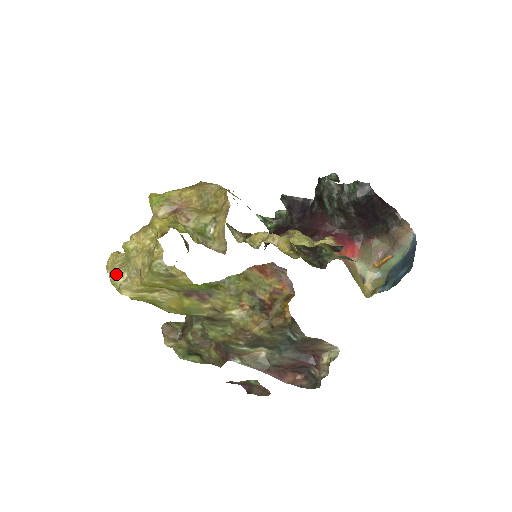
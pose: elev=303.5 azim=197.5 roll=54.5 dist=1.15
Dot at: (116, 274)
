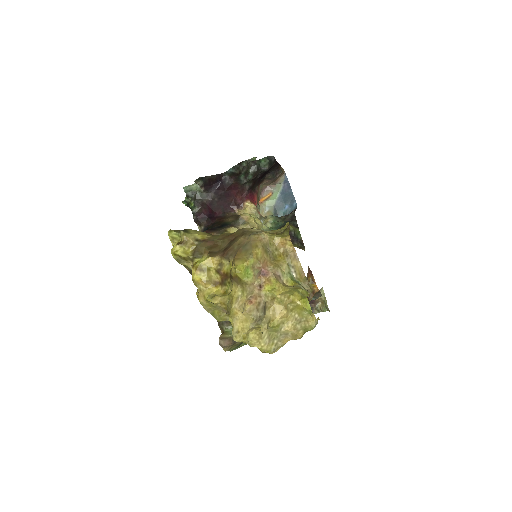
Dot at: (269, 345)
